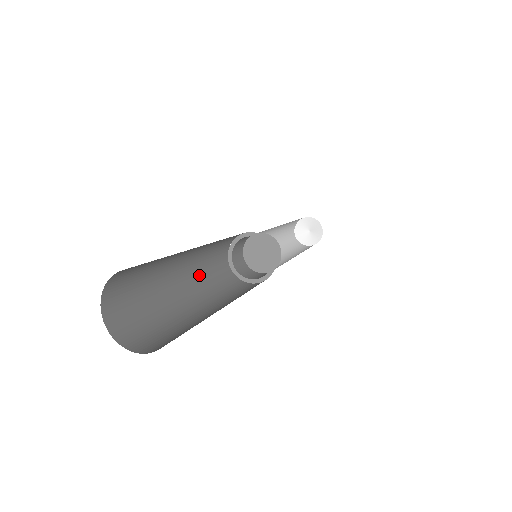
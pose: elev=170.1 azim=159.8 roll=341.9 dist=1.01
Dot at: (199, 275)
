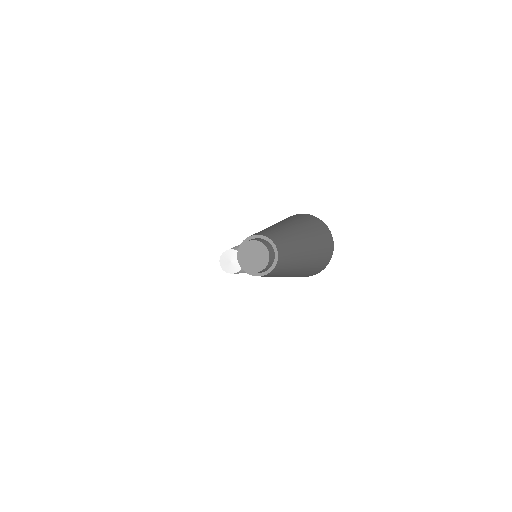
Dot at: occluded
